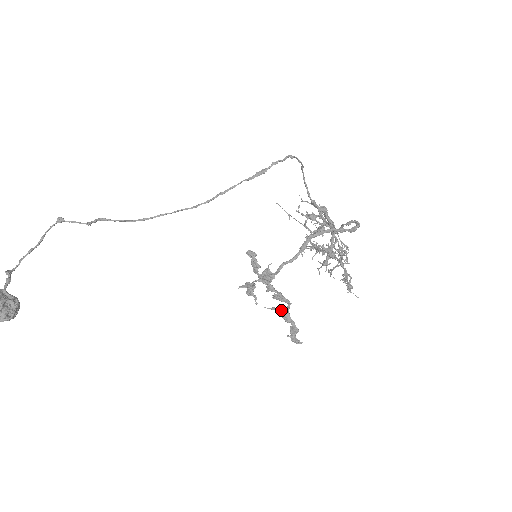
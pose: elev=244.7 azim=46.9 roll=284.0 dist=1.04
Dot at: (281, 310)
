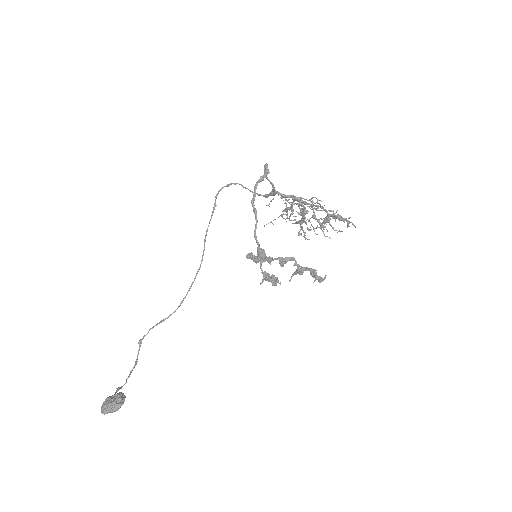
Dot at: occluded
